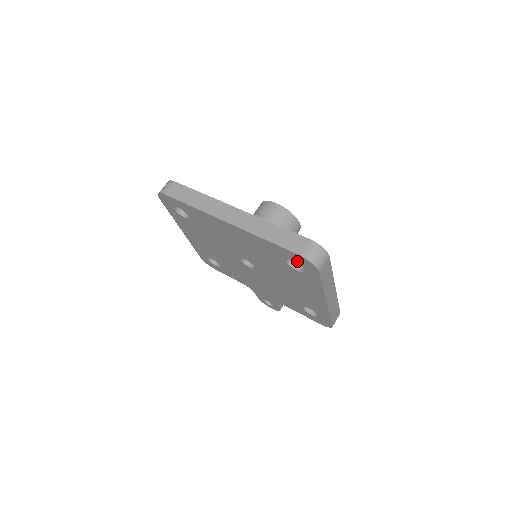
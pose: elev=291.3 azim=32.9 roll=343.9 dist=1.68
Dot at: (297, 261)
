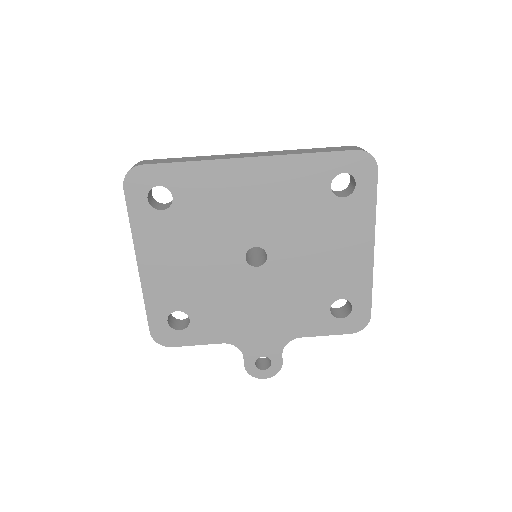
Dot at: (349, 170)
